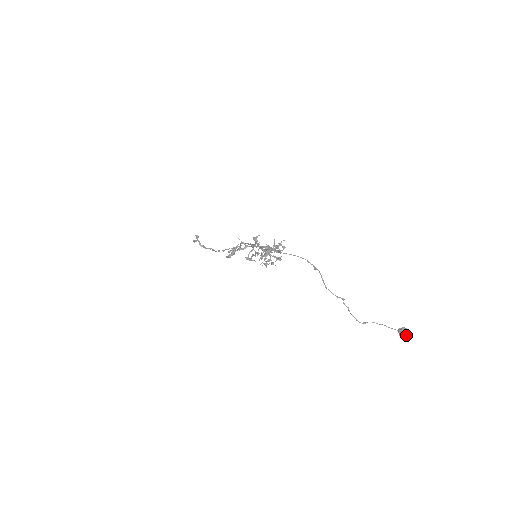
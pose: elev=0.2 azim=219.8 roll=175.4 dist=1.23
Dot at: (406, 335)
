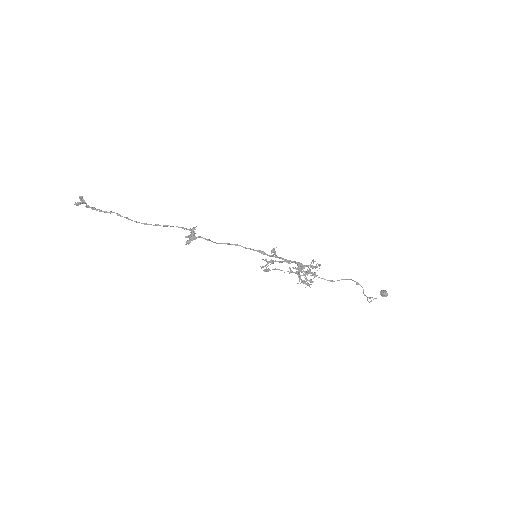
Dot at: occluded
